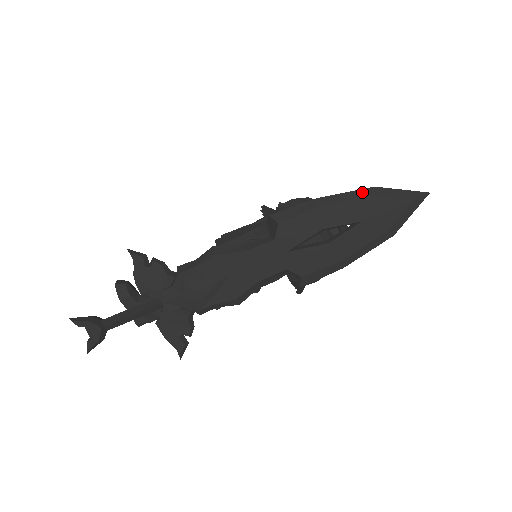
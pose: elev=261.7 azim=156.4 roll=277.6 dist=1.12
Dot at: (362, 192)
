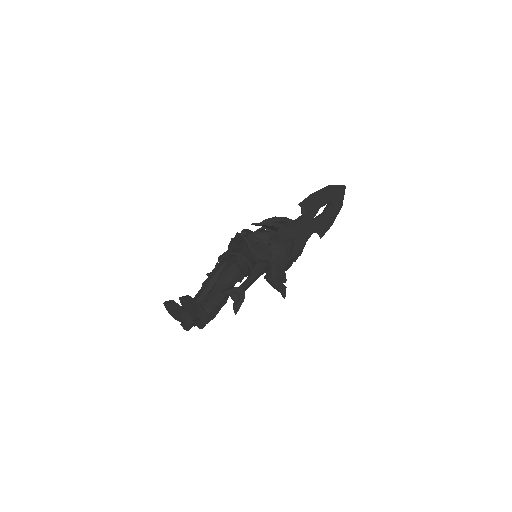
Dot at: (327, 188)
